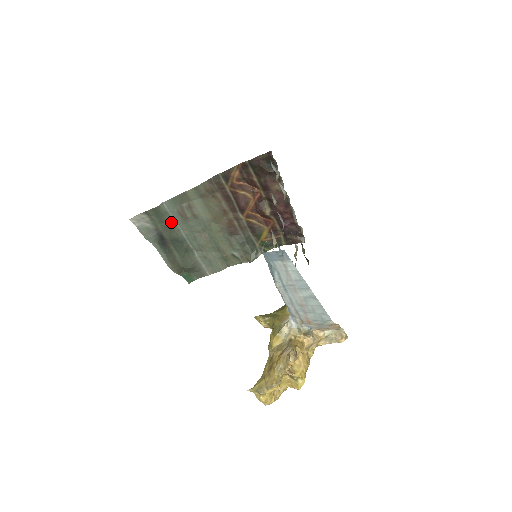
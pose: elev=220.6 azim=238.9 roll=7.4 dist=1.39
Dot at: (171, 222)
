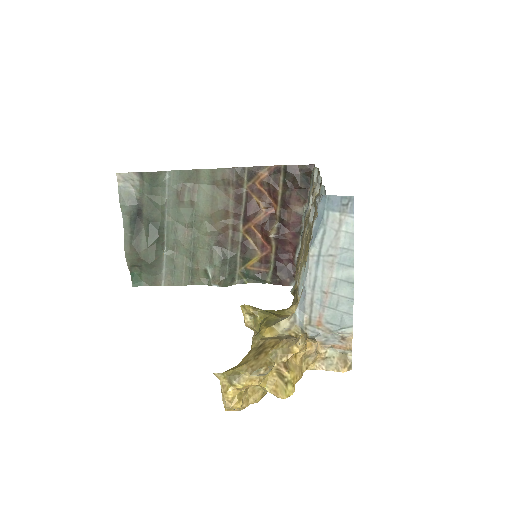
Dot at: (162, 198)
